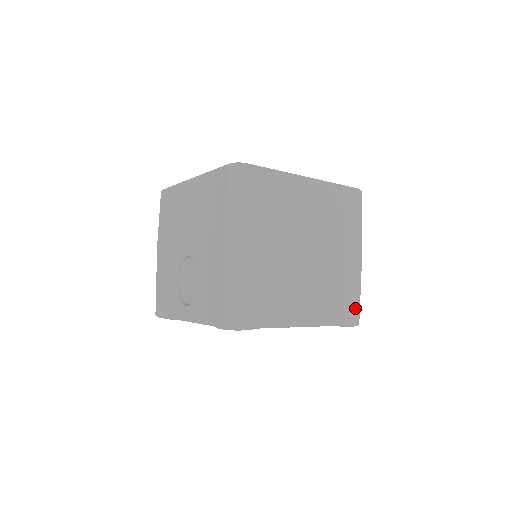
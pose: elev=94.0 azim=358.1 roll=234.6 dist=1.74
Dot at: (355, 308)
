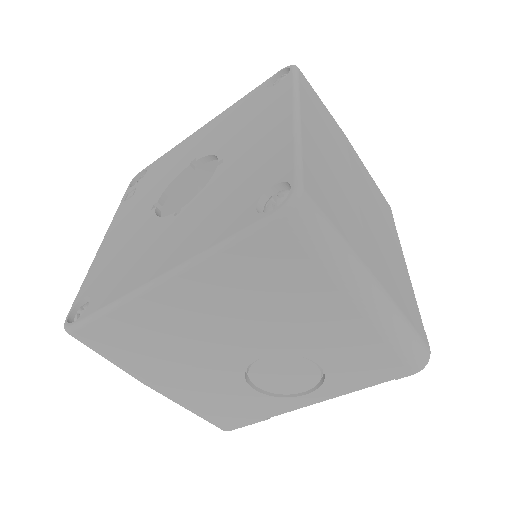
Dot at: (382, 196)
